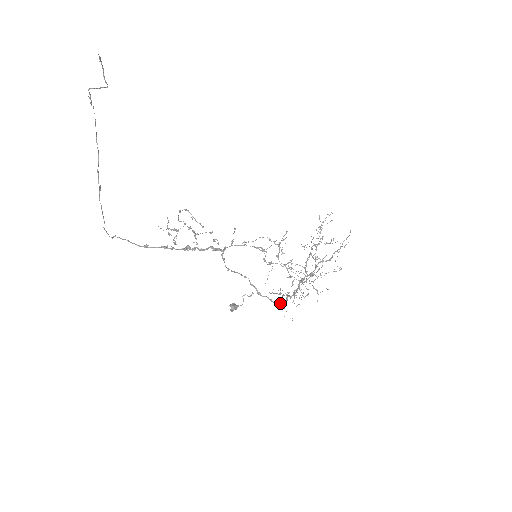
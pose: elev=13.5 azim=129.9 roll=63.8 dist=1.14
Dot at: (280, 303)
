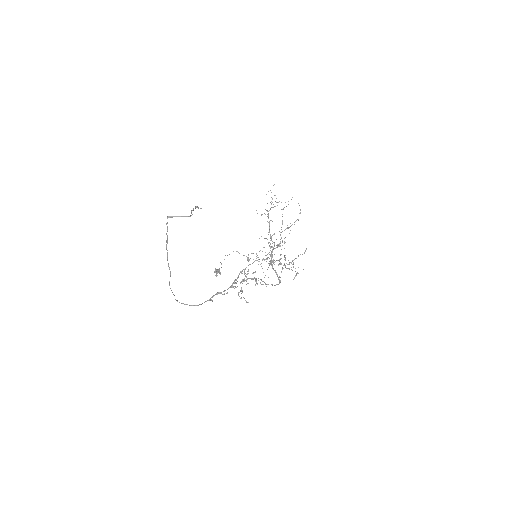
Dot at: (278, 284)
